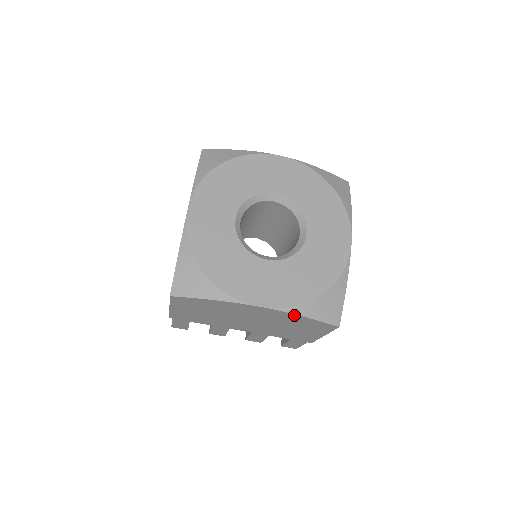
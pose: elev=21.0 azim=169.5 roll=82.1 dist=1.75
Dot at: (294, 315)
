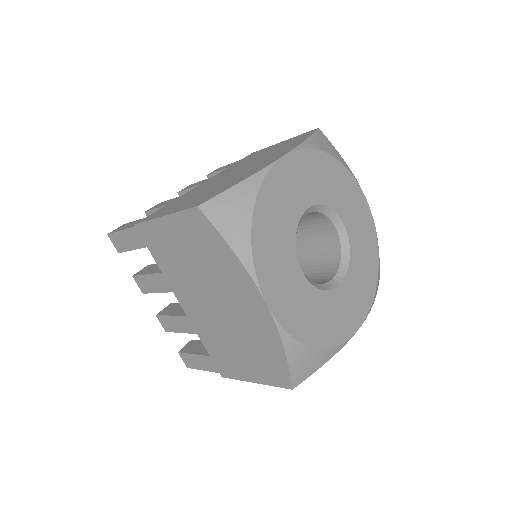
Dot at: occluded
